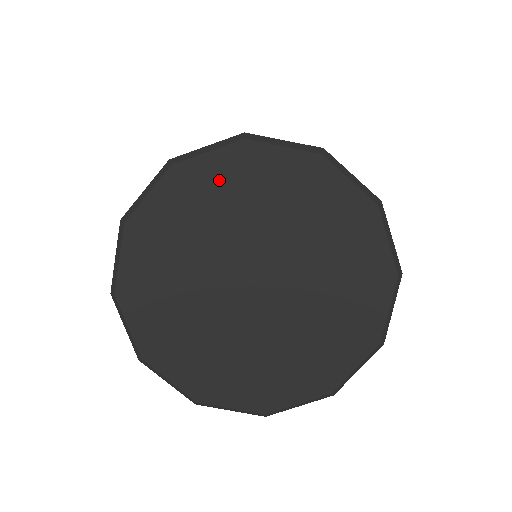
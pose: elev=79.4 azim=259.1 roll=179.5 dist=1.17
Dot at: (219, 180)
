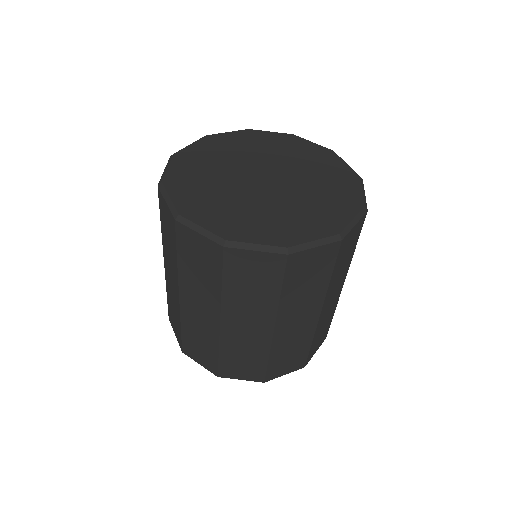
Dot at: (270, 140)
